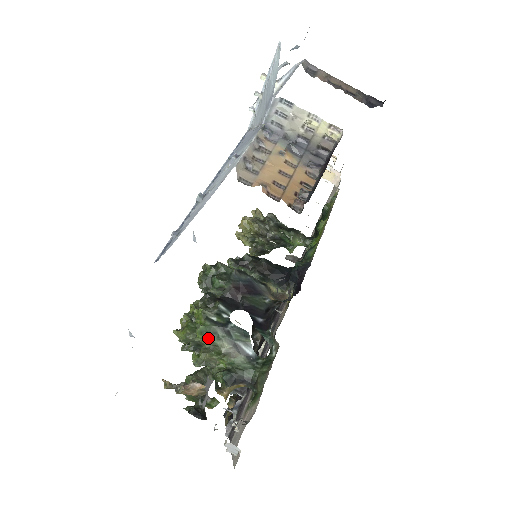
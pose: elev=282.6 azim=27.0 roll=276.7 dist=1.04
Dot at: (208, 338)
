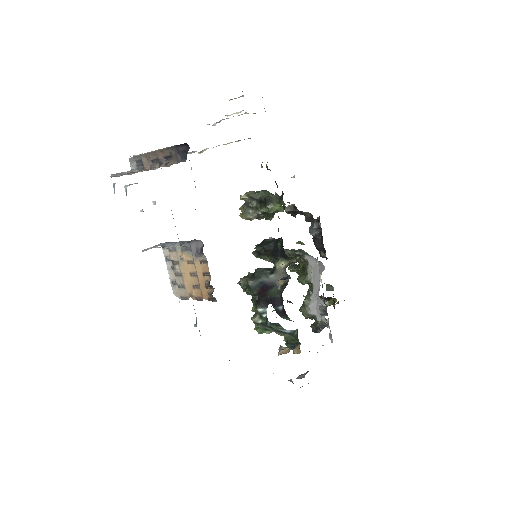
Dot at: (266, 333)
